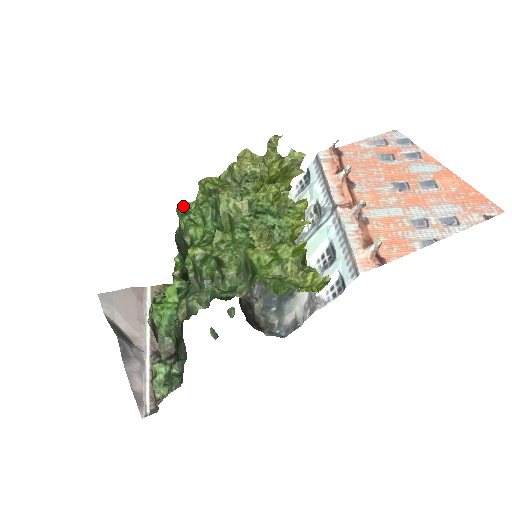
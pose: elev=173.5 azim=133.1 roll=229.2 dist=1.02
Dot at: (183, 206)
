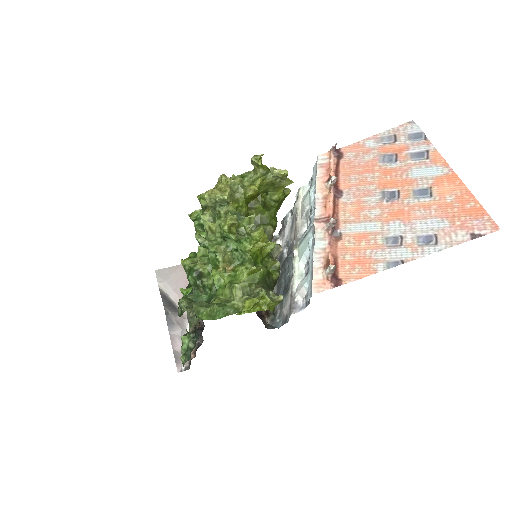
Dot at: (193, 213)
